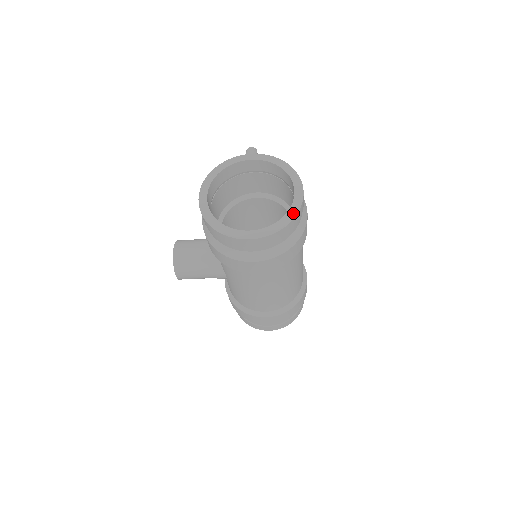
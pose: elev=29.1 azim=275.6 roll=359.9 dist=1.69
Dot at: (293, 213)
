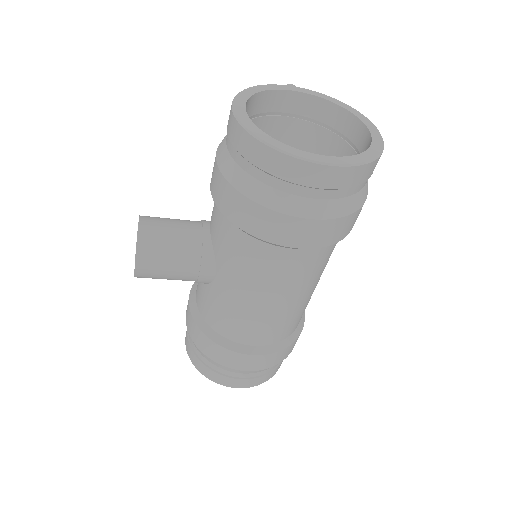
Dot at: (378, 149)
